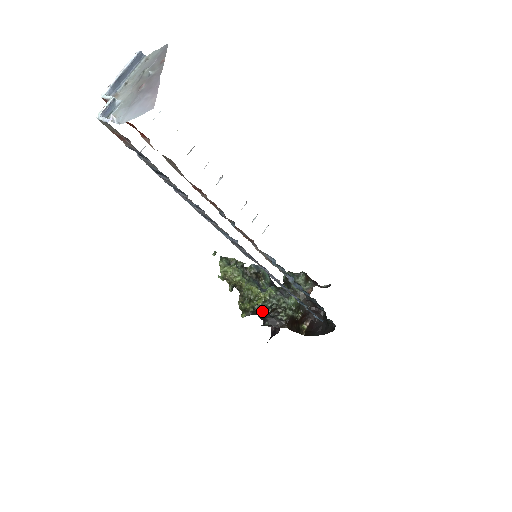
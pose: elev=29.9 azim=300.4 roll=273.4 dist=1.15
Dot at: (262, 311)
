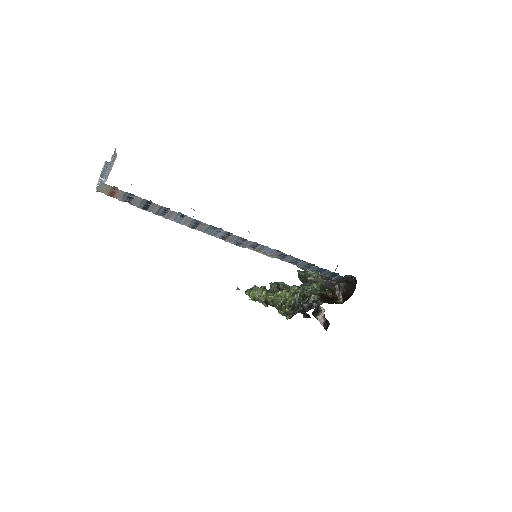
Dot at: (298, 306)
